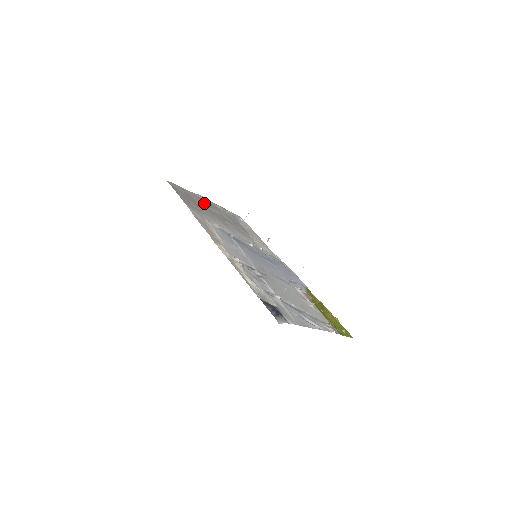
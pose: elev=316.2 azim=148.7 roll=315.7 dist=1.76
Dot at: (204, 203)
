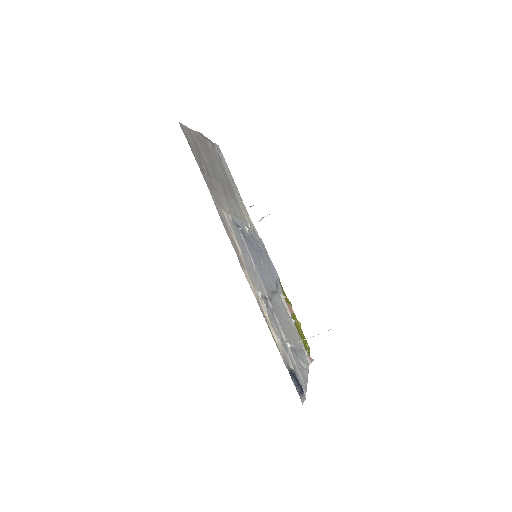
Dot at: (206, 153)
